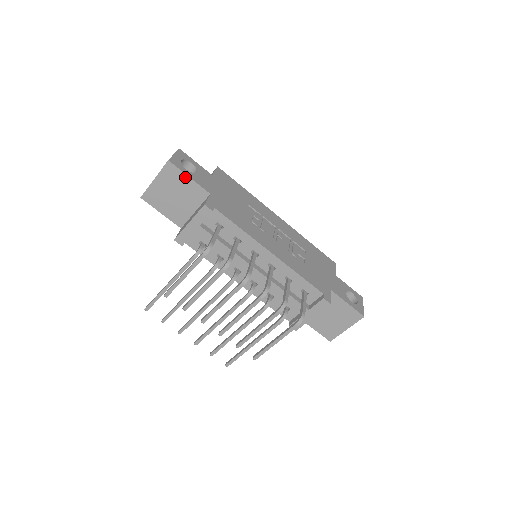
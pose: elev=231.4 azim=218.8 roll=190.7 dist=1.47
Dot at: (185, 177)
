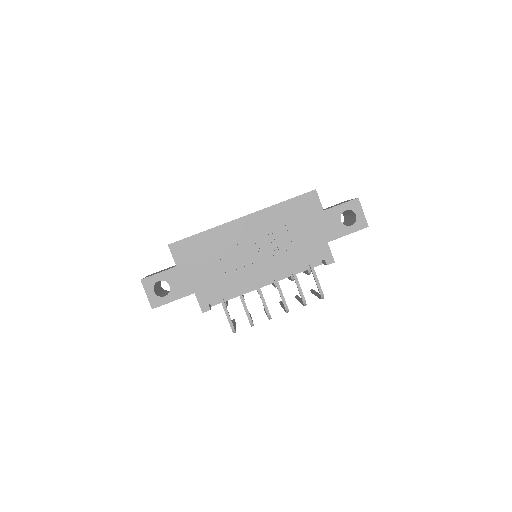
Dot at: occluded
